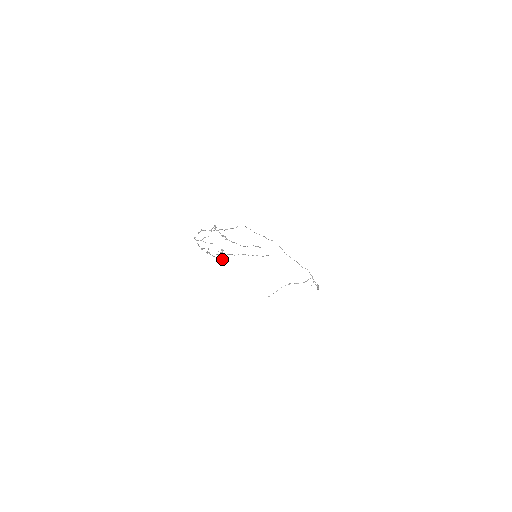
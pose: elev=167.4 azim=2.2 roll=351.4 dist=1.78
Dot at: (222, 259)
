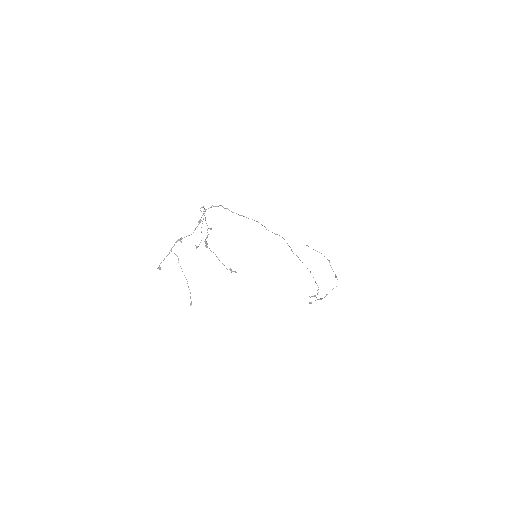
Dot at: (160, 269)
